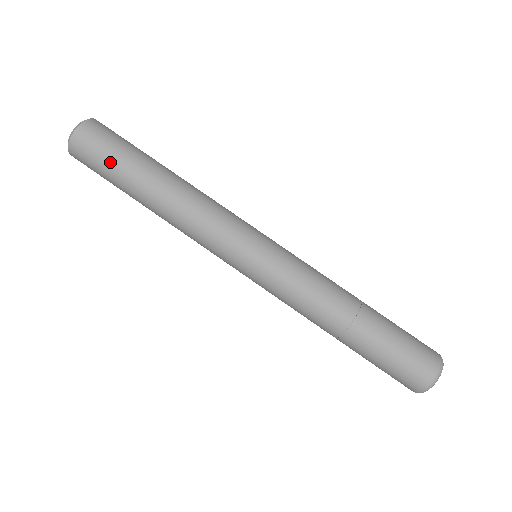
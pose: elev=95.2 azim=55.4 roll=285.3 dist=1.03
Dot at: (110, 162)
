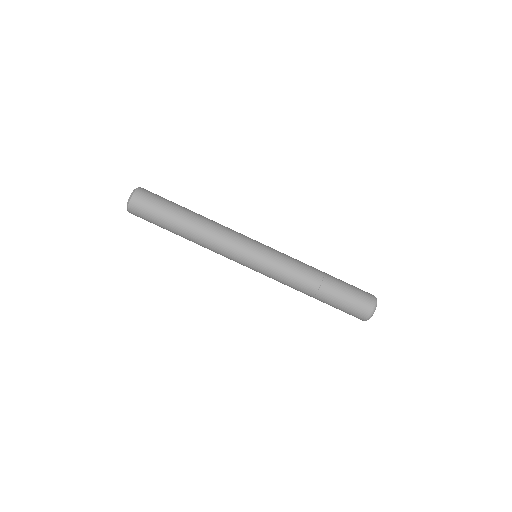
Dot at: (155, 223)
